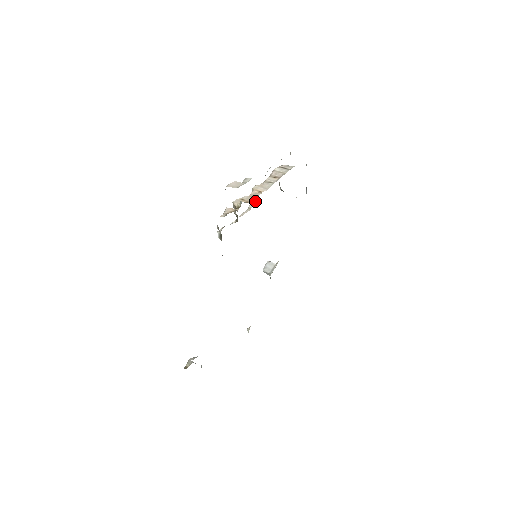
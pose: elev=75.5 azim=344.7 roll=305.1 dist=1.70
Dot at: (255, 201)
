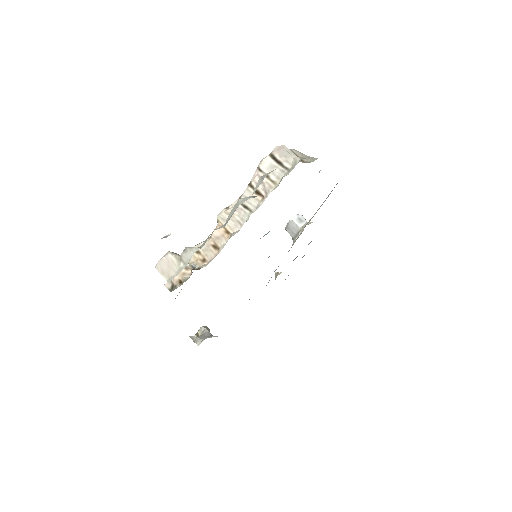
Dot at: occluded
